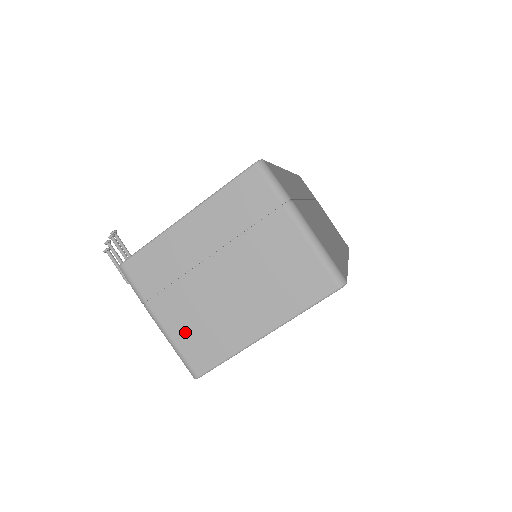
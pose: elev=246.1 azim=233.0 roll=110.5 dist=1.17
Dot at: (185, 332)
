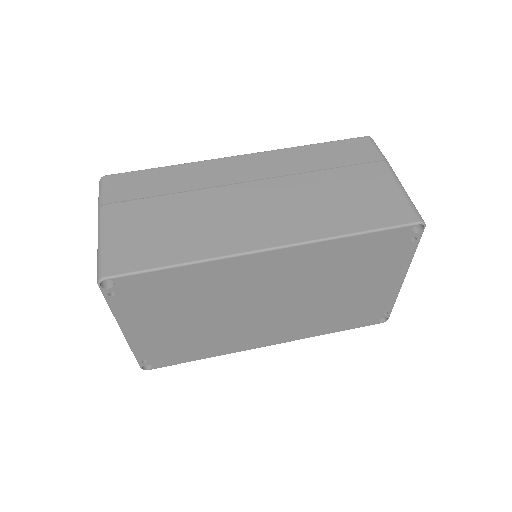
Dot at: occluded
